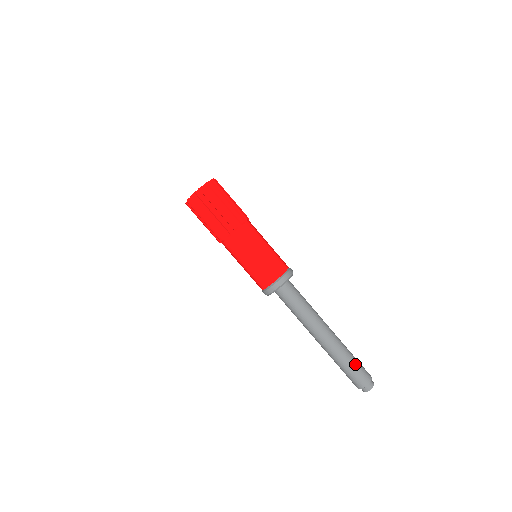
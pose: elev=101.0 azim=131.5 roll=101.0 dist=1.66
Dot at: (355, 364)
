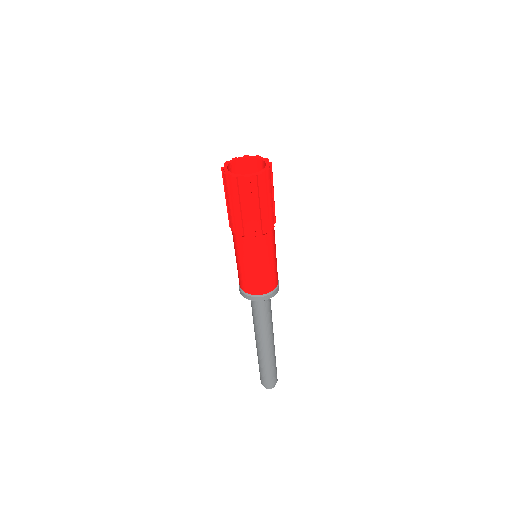
Dot at: (272, 372)
